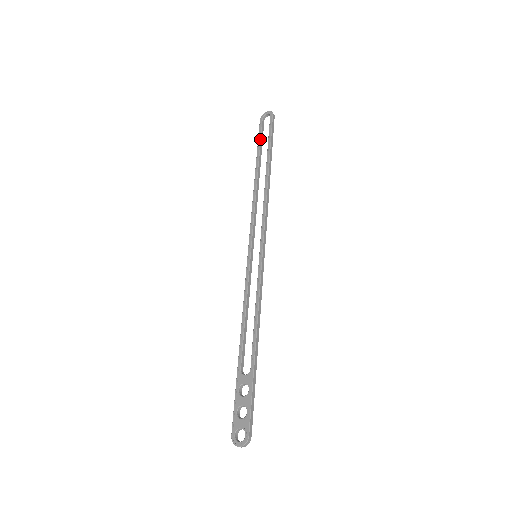
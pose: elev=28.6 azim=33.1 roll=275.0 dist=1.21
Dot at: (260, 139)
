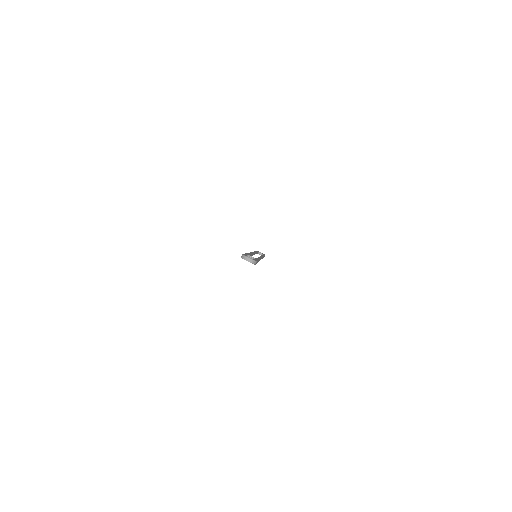
Dot at: occluded
